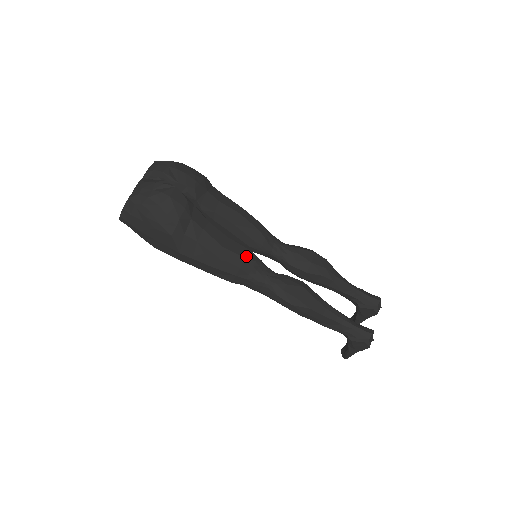
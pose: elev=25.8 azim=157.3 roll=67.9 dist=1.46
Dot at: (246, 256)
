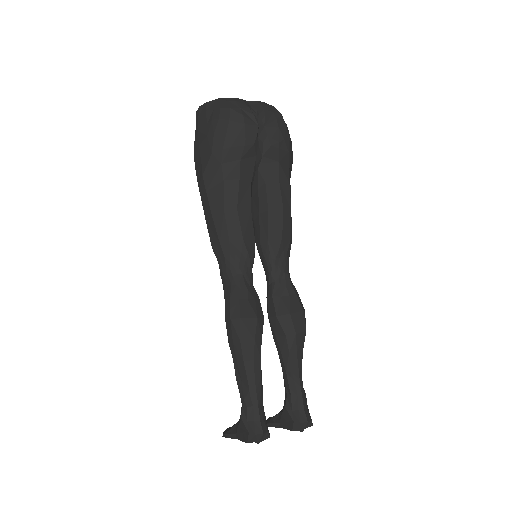
Dot at: (246, 239)
